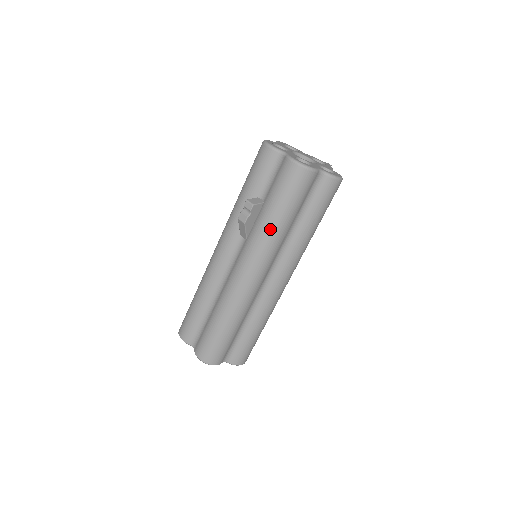
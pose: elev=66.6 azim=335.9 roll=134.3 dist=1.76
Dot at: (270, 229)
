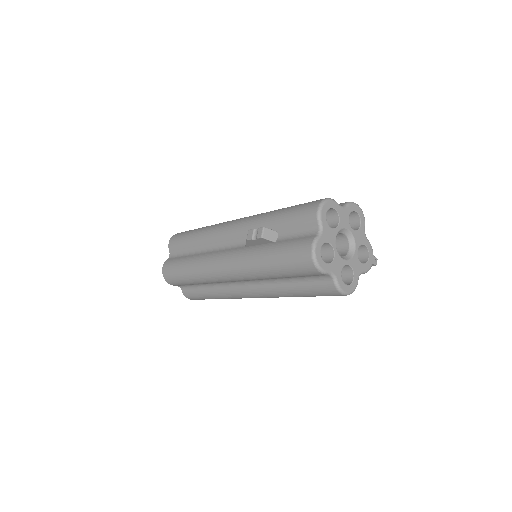
Dot at: (257, 265)
